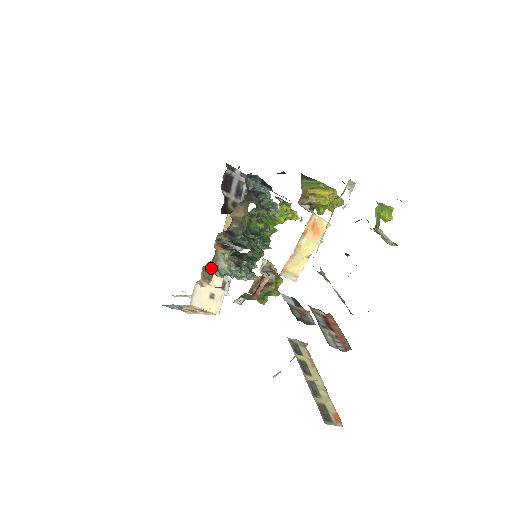
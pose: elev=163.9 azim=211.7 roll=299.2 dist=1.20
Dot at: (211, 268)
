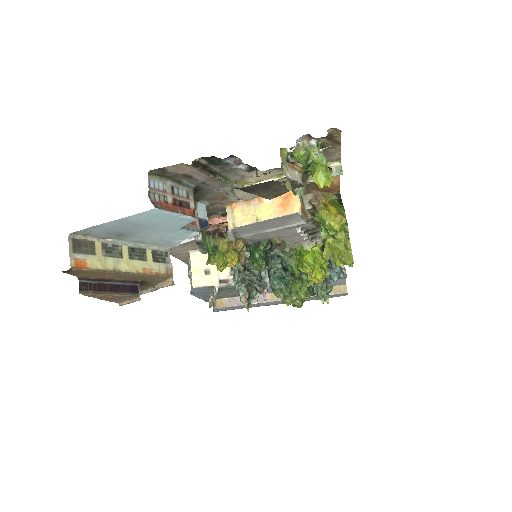
Dot at: occluded
